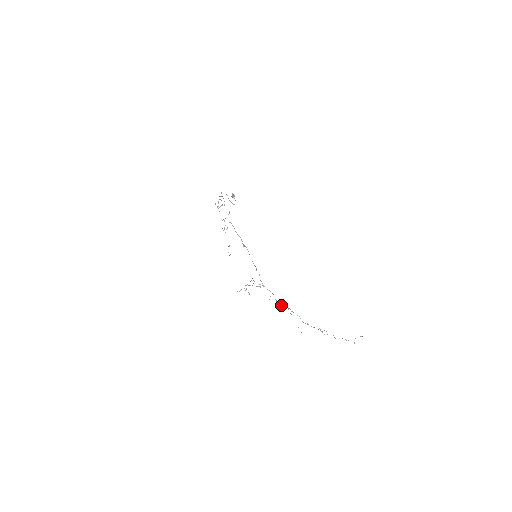
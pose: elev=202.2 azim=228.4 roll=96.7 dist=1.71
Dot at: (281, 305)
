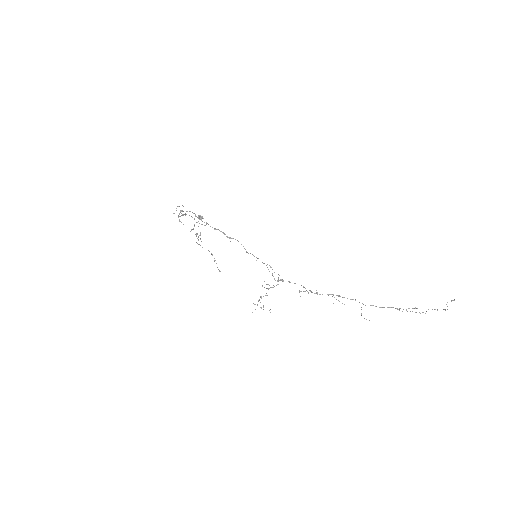
Dot at: occluded
